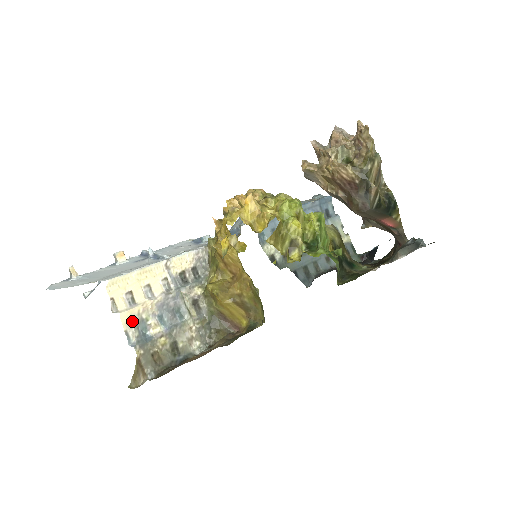
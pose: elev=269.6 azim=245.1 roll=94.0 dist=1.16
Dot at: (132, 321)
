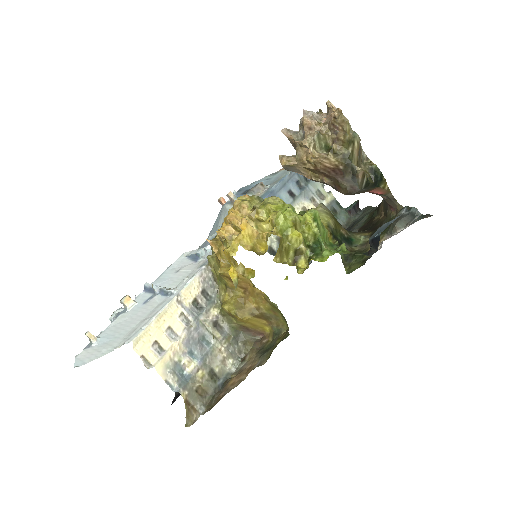
Dot at: (167, 369)
